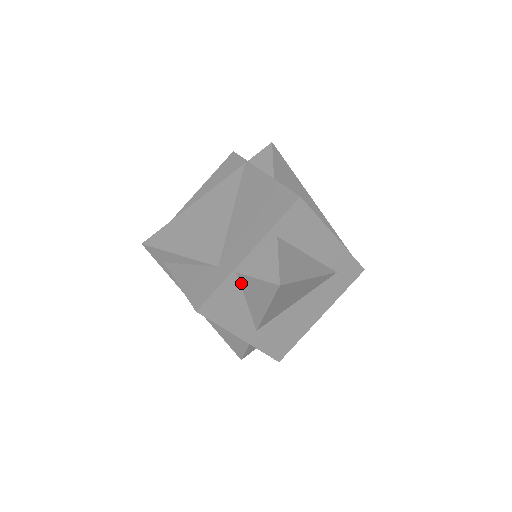
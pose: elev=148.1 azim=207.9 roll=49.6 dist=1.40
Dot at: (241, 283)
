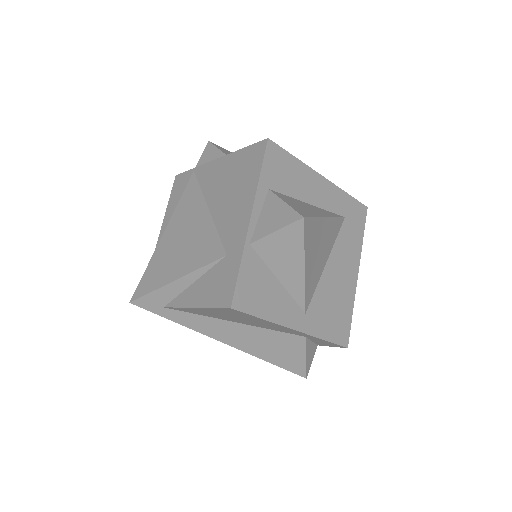
Dot at: (261, 255)
